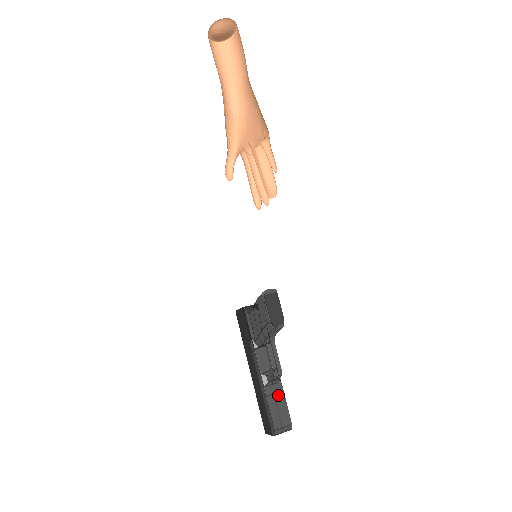
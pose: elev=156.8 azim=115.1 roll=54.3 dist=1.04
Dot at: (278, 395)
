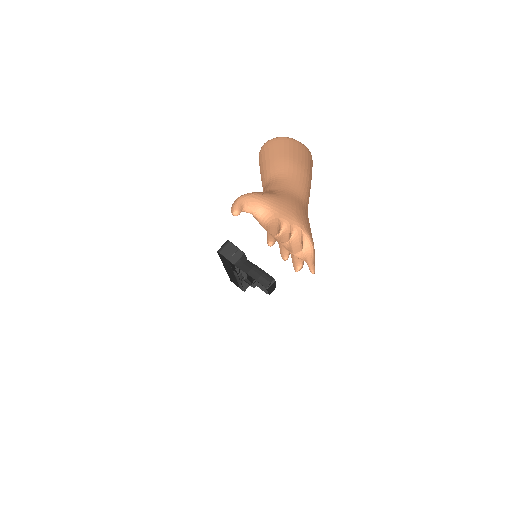
Dot at: occluded
